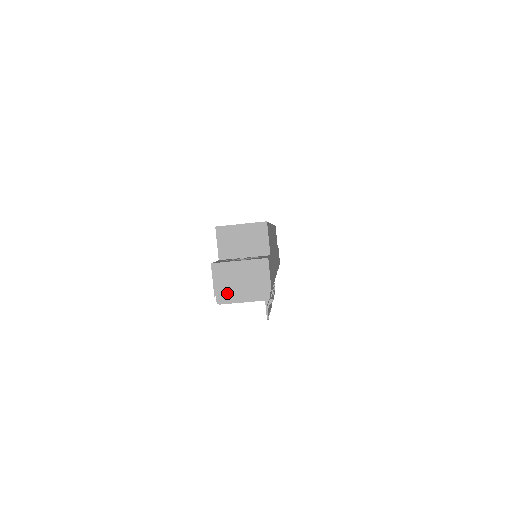
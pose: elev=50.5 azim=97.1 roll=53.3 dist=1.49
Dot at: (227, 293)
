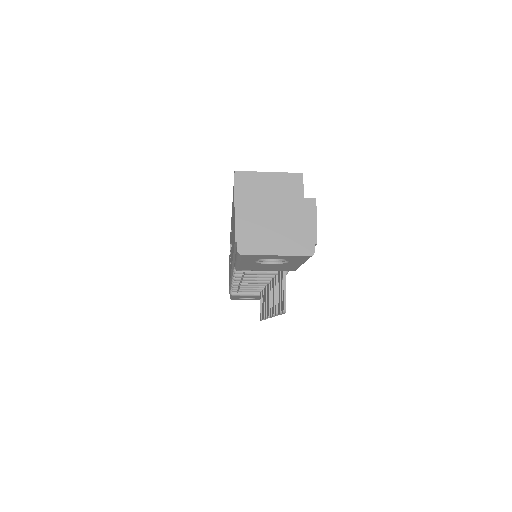
Dot at: (254, 239)
